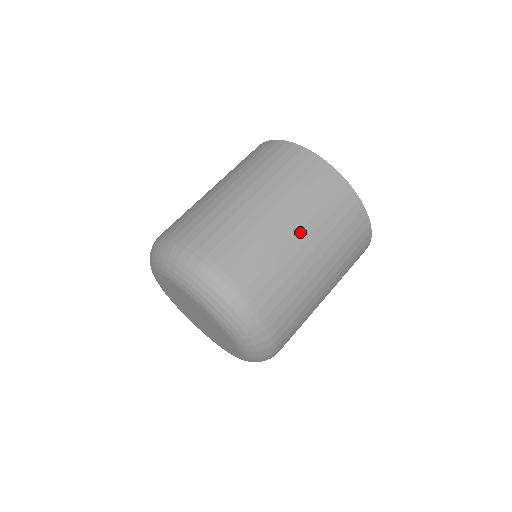
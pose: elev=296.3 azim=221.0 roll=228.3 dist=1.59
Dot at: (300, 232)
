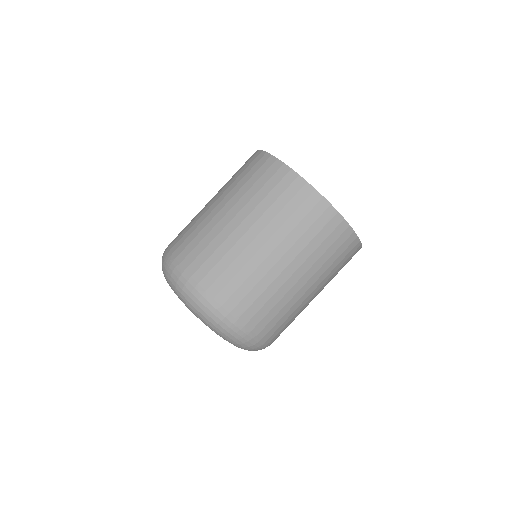
Dot at: (282, 258)
